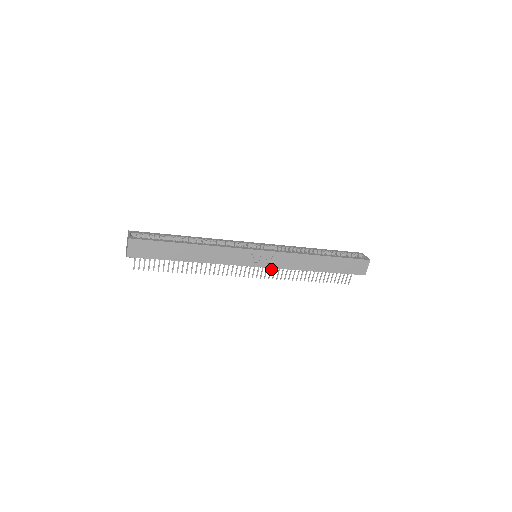
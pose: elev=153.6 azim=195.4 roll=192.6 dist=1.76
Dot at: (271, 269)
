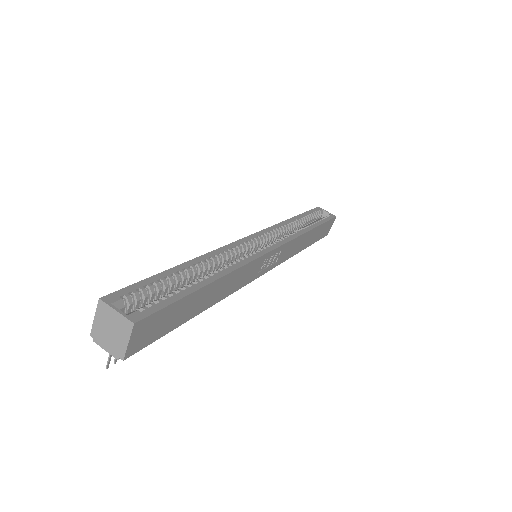
Dot at: occluded
